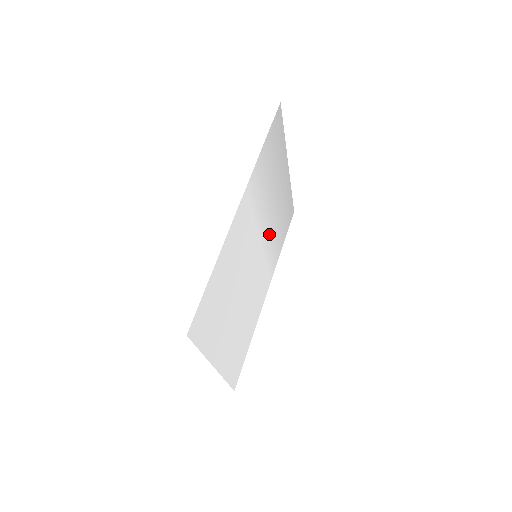
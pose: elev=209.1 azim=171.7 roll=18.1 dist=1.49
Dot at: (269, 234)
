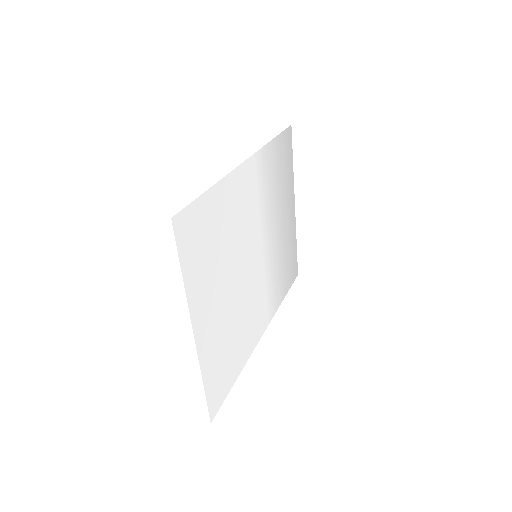
Dot at: (271, 254)
